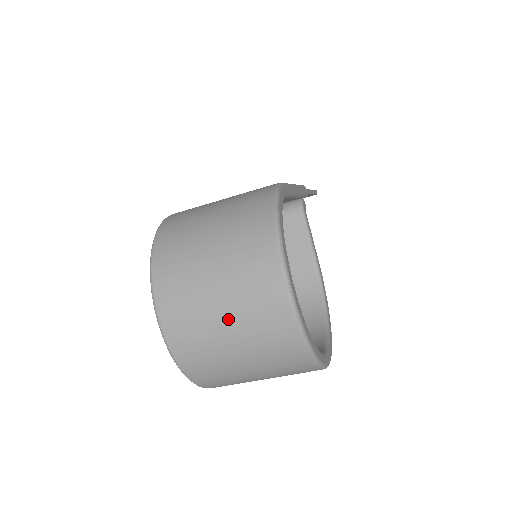
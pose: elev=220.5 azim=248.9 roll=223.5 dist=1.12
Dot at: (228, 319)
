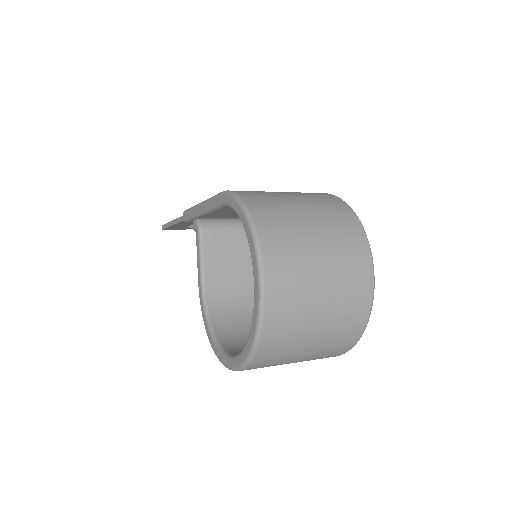
Dot at: (325, 288)
